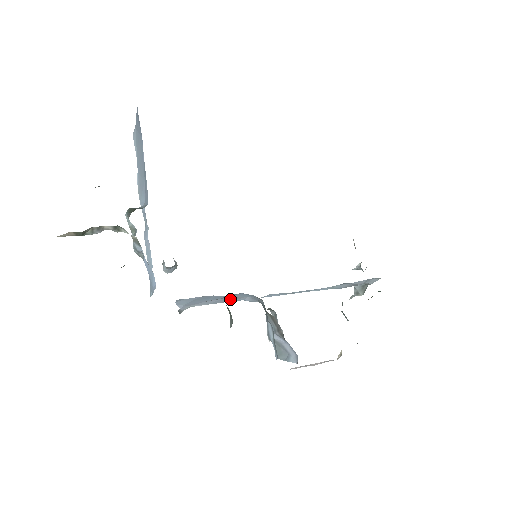
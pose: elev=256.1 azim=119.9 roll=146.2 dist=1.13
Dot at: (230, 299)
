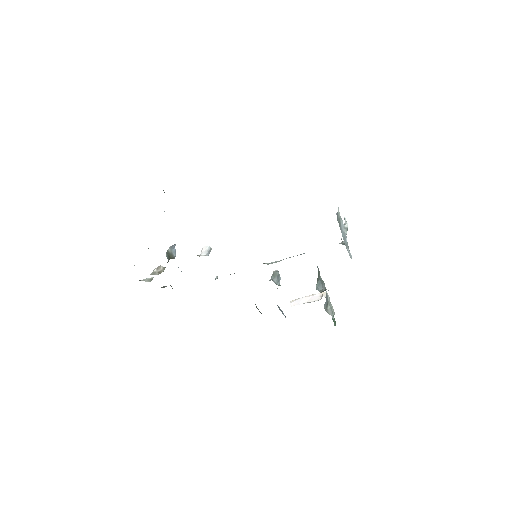
Dot at: occluded
